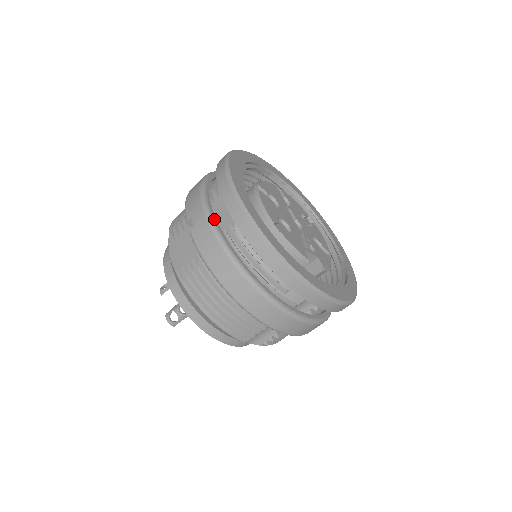
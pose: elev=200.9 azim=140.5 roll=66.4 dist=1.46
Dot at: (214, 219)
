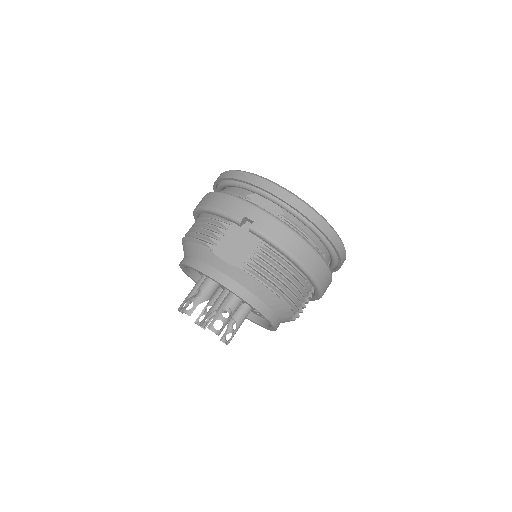
Dot at: (267, 211)
